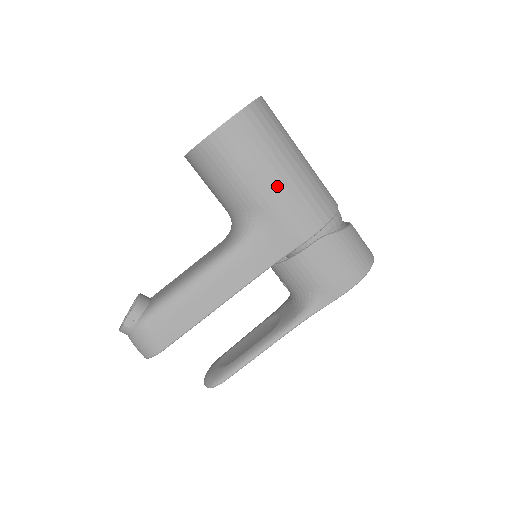
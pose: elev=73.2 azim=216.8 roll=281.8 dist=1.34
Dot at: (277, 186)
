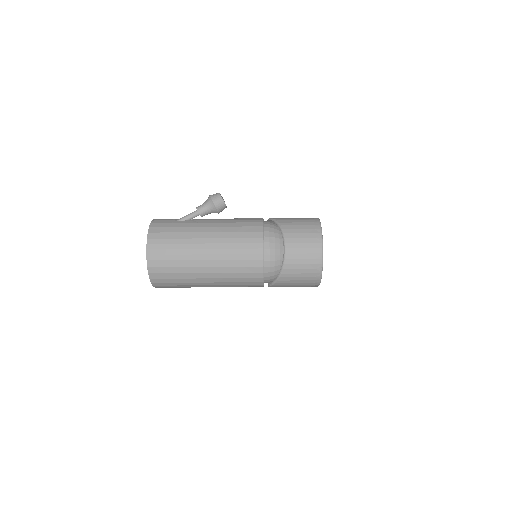
Dot at: occluded
